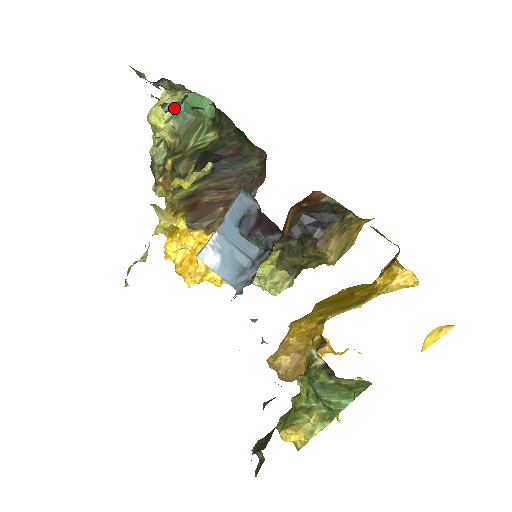
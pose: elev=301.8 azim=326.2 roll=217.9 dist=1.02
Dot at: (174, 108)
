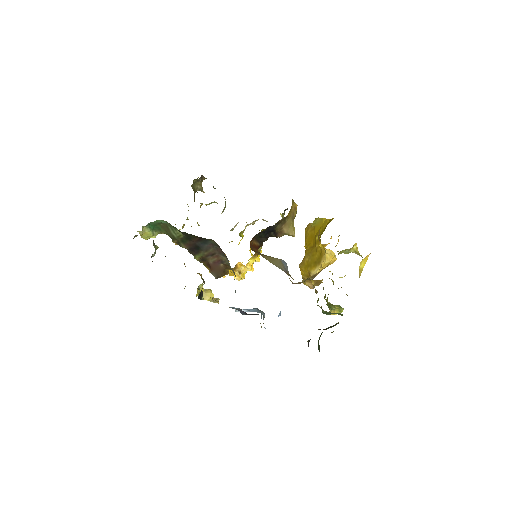
Dot at: (155, 250)
